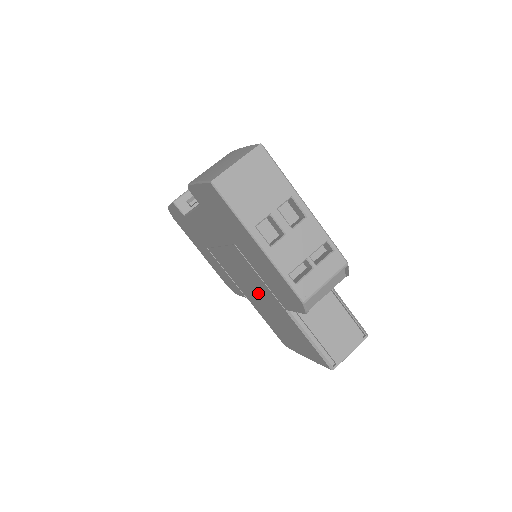
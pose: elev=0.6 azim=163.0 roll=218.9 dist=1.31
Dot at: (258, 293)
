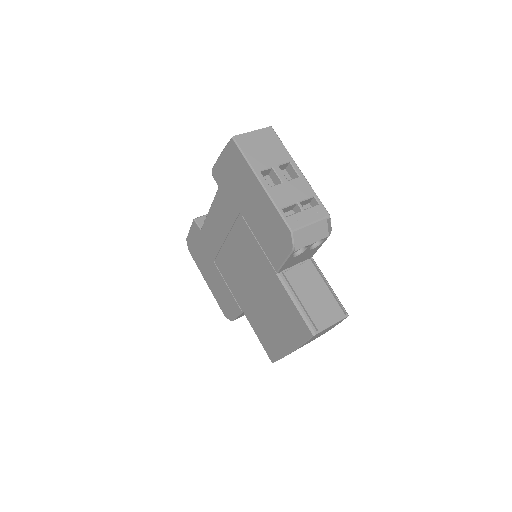
Dot at: (254, 279)
